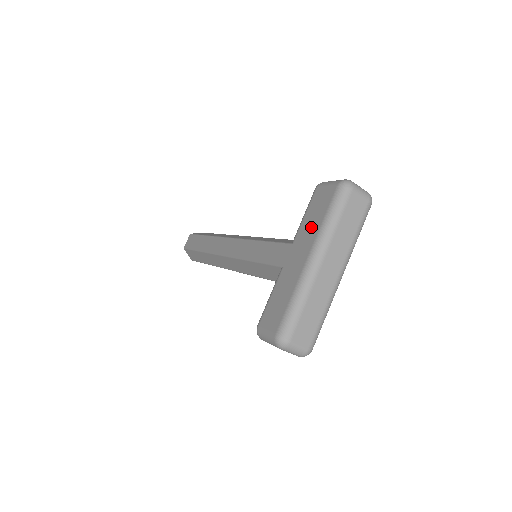
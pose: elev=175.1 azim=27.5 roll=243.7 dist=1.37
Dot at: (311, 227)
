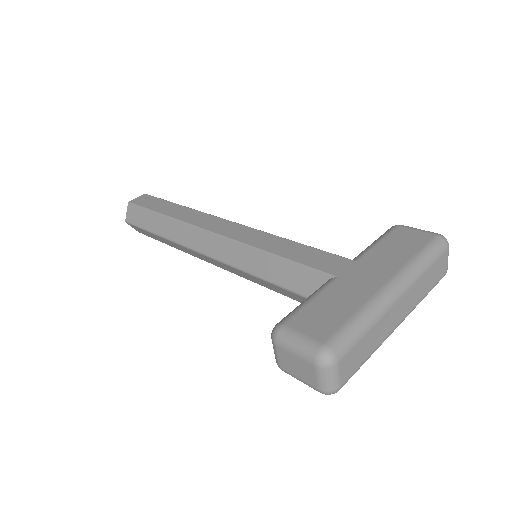
Dot at: (392, 256)
